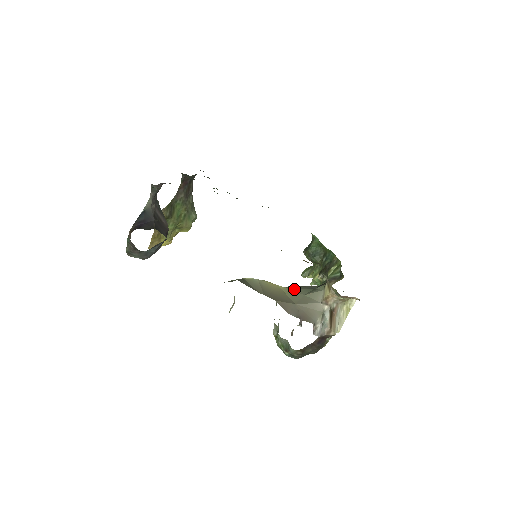
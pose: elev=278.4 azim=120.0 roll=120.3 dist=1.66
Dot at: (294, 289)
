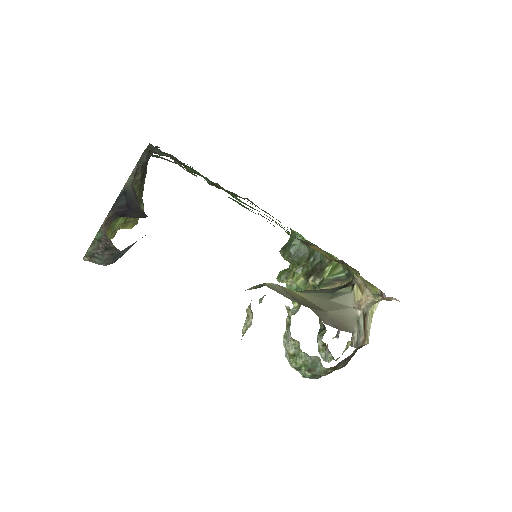
Dot at: (311, 294)
